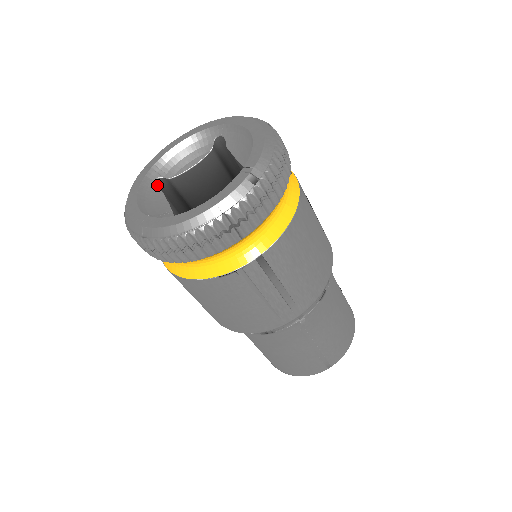
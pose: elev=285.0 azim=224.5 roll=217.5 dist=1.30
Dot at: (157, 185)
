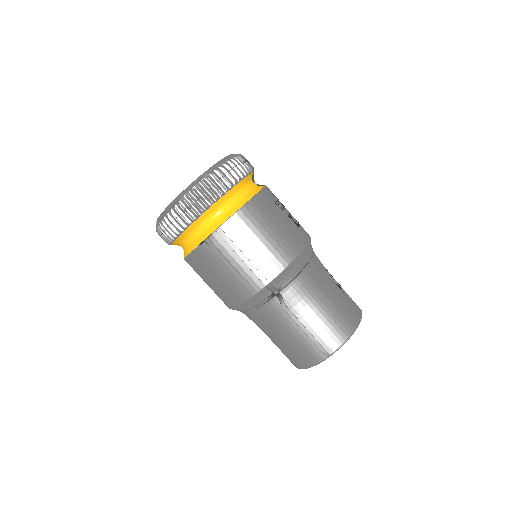
Dot at: occluded
